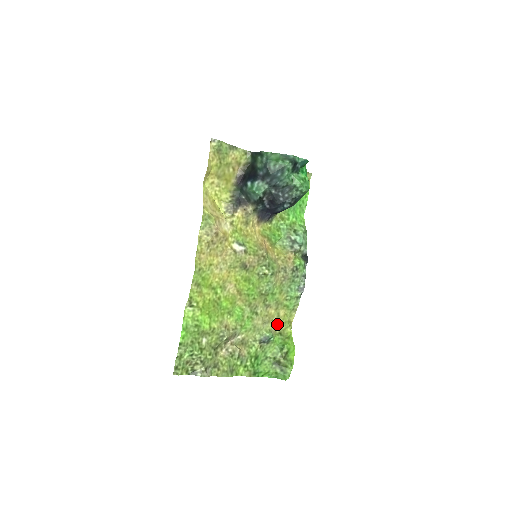
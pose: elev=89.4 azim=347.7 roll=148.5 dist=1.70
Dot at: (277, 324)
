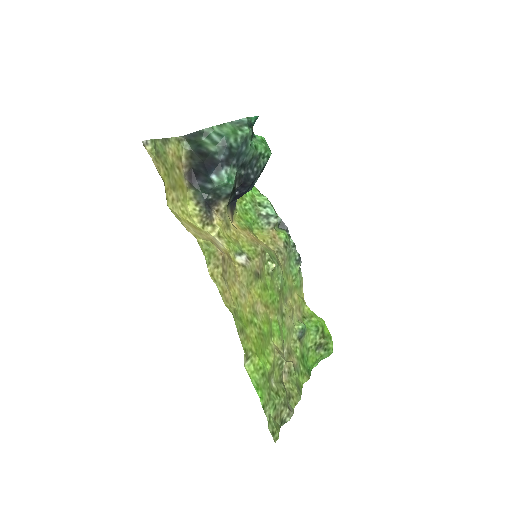
Dot at: (297, 310)
